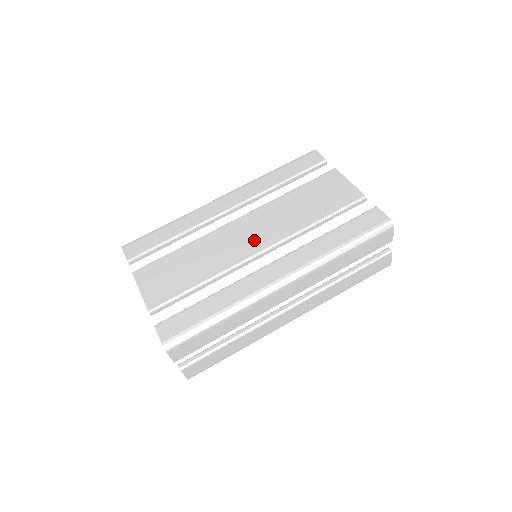
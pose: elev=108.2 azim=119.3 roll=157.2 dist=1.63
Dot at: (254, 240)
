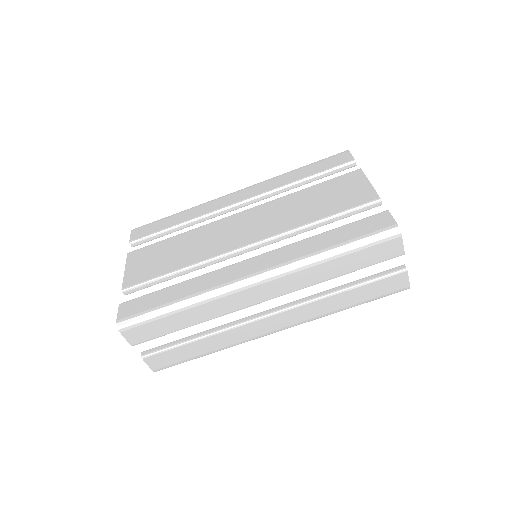
Dot at: (245, 234)
